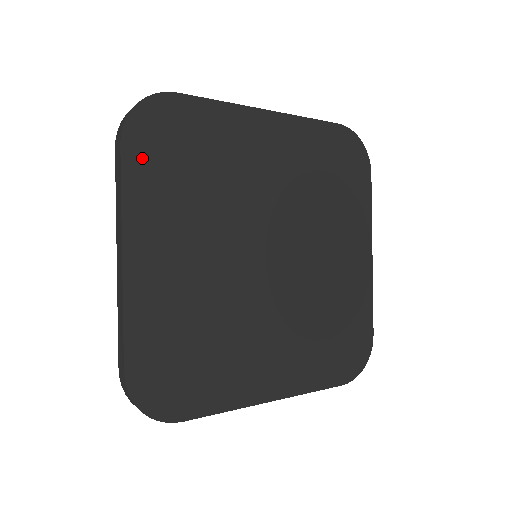
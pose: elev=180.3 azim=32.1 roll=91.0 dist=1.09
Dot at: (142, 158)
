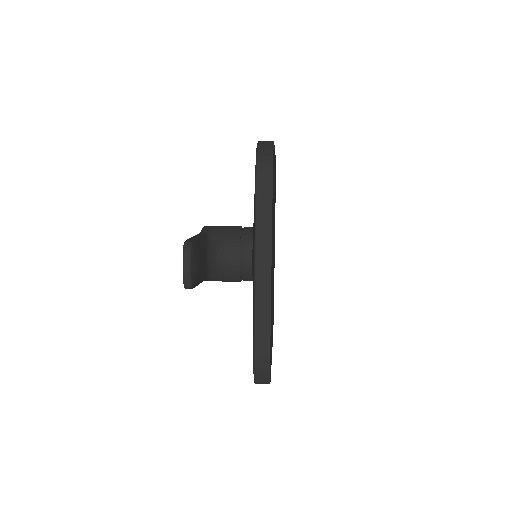
Dot at: occluded
